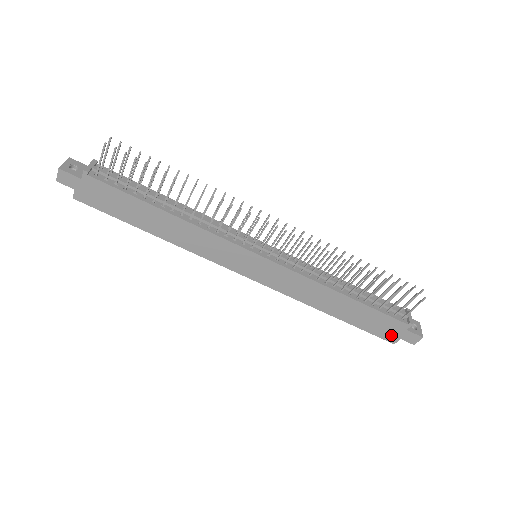
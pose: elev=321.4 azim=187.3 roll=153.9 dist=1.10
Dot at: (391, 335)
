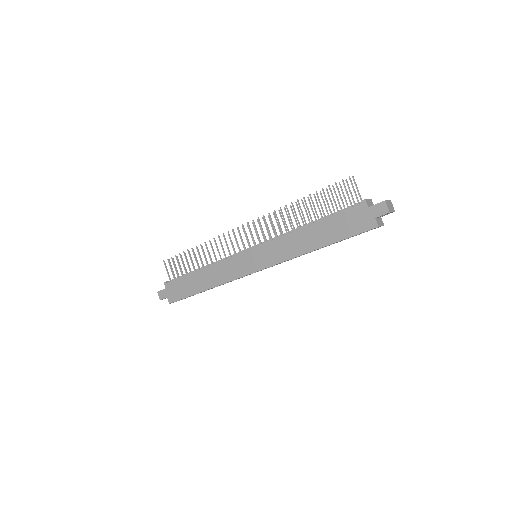
Dot at: (366, 222)
